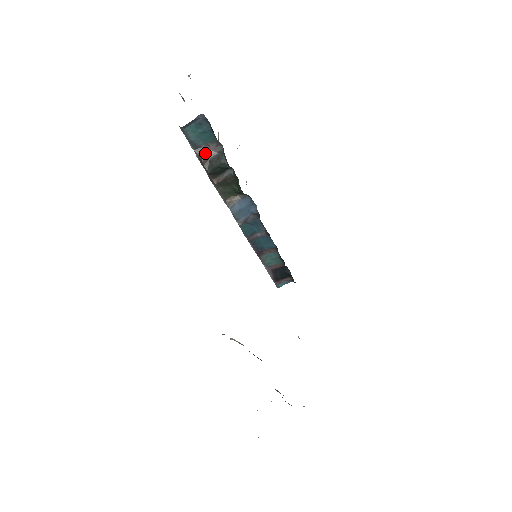
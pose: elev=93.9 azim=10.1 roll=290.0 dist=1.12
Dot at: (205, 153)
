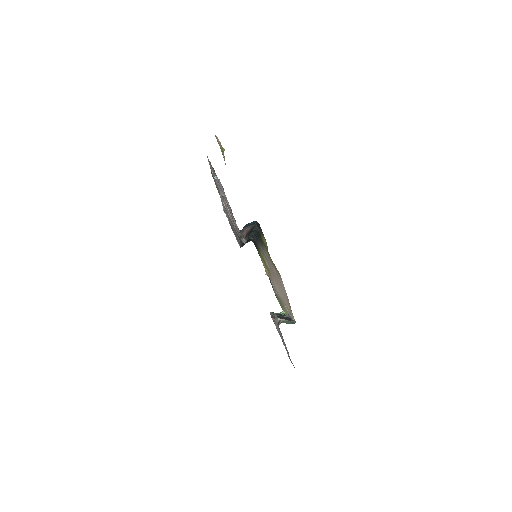
Dot at: (246, 231)
